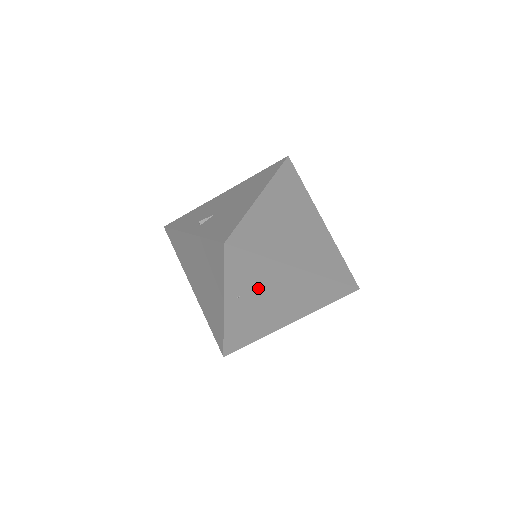
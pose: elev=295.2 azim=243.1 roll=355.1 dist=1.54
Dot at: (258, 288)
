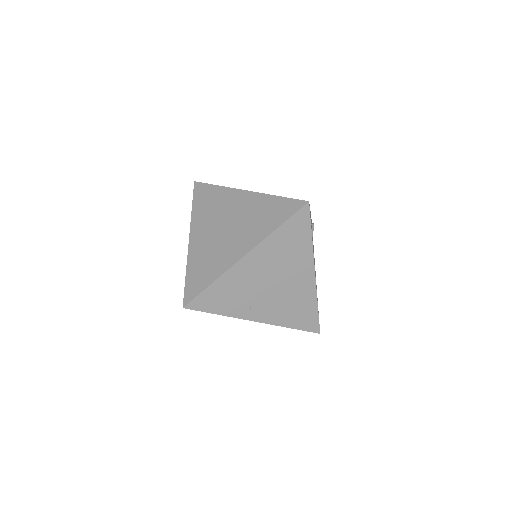
Dot at: (249, 292)
